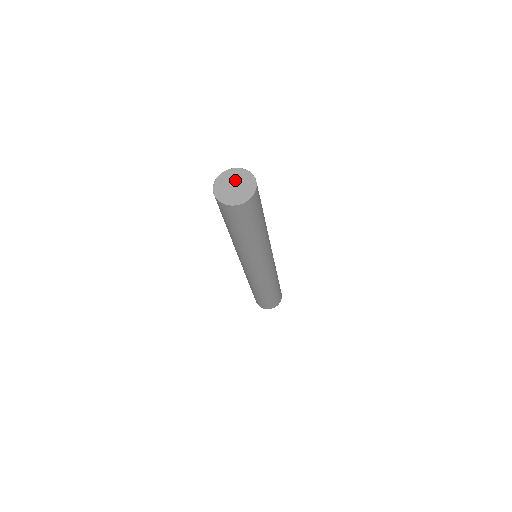
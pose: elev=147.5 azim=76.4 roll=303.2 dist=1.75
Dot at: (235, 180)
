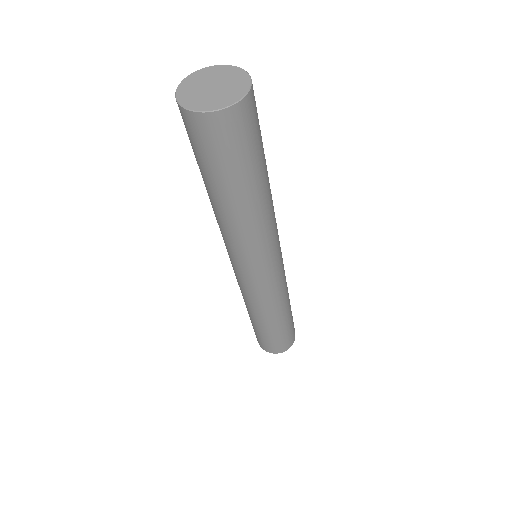
Dot at: (207, 81)
